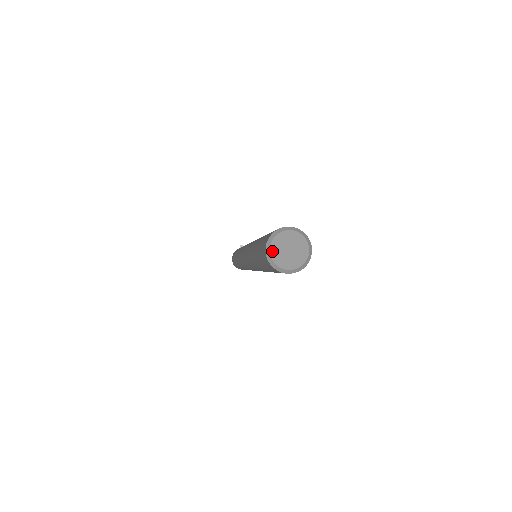
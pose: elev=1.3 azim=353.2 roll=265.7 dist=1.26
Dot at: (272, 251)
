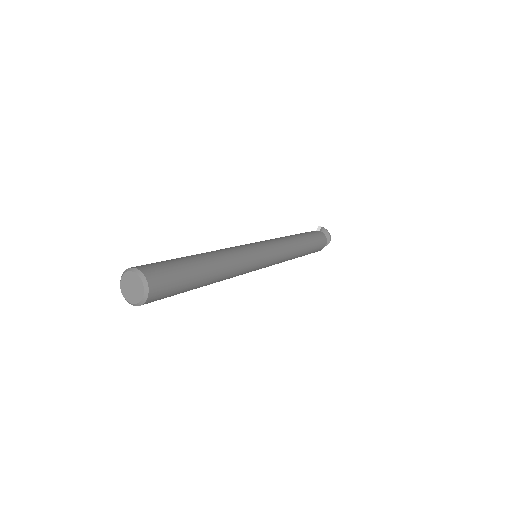
Dot at: (121, 287)
